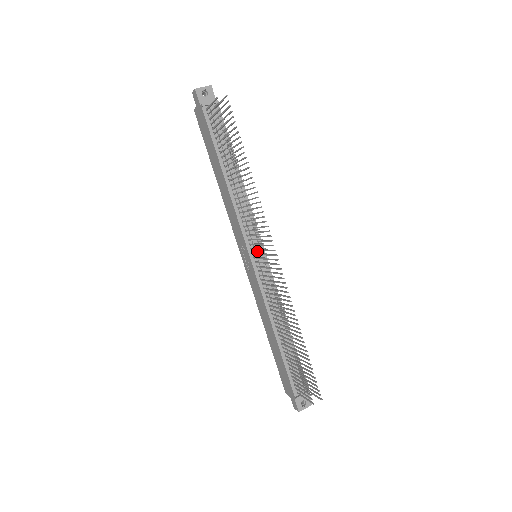
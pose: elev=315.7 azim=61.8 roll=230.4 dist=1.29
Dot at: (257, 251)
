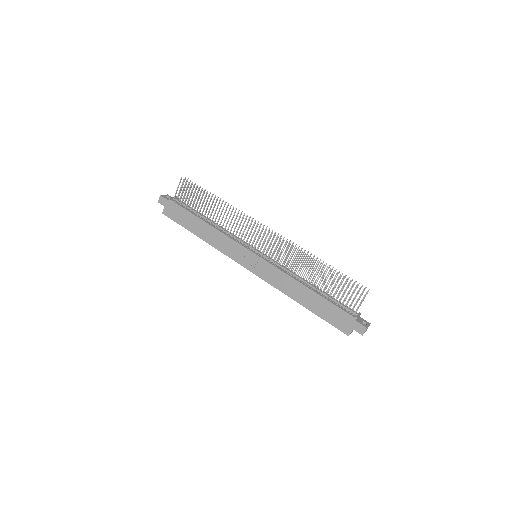
Dot at: (255, 249)
